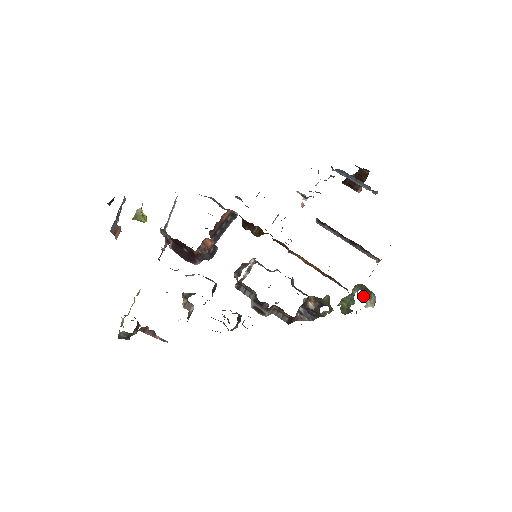
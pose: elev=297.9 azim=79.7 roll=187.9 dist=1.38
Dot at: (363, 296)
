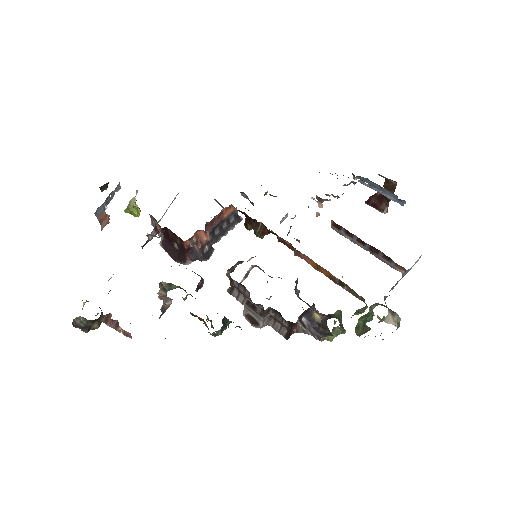
Dot at: (384, 318)
